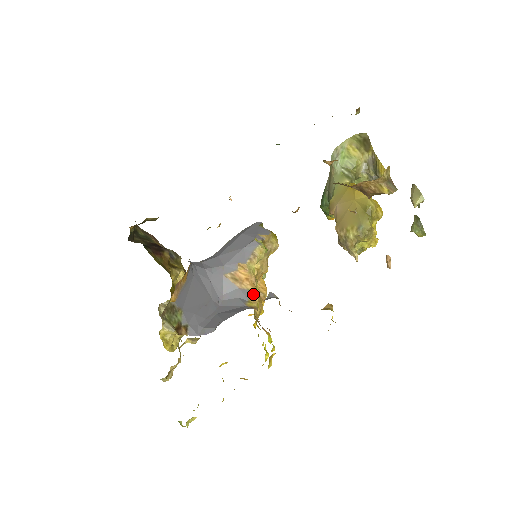
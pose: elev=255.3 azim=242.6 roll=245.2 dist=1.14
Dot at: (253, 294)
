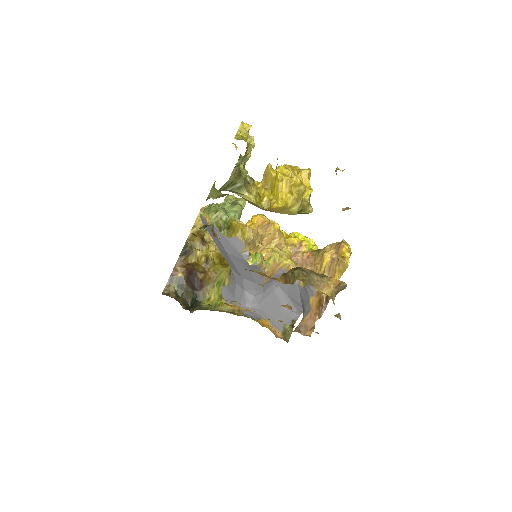
Dot at: (284, 267)
